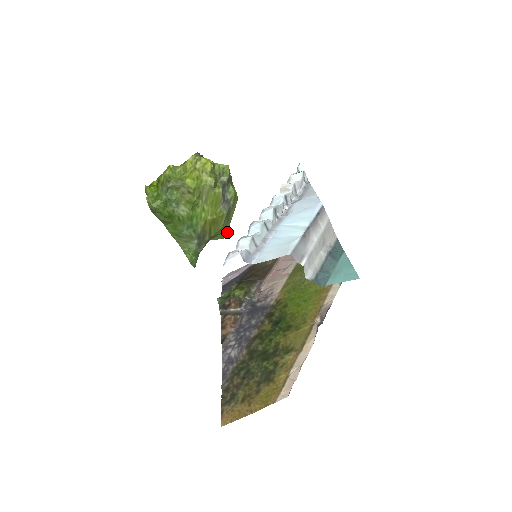
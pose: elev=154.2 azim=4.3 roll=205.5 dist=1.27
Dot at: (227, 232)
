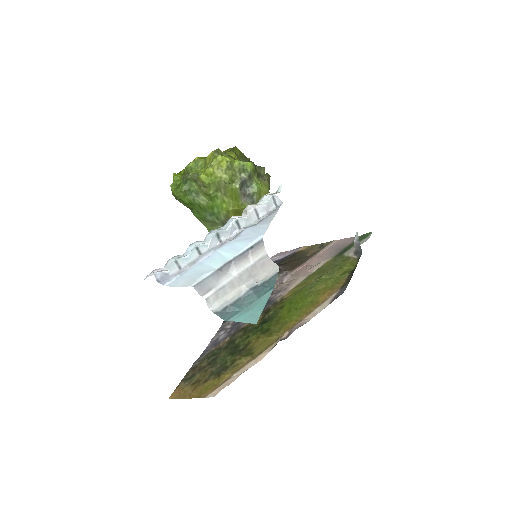
Dot at: occluded
